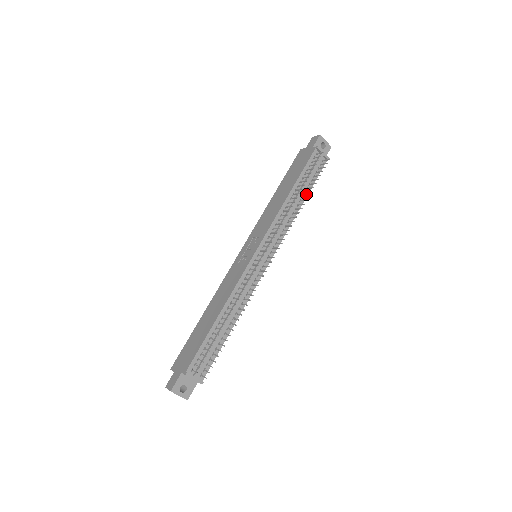
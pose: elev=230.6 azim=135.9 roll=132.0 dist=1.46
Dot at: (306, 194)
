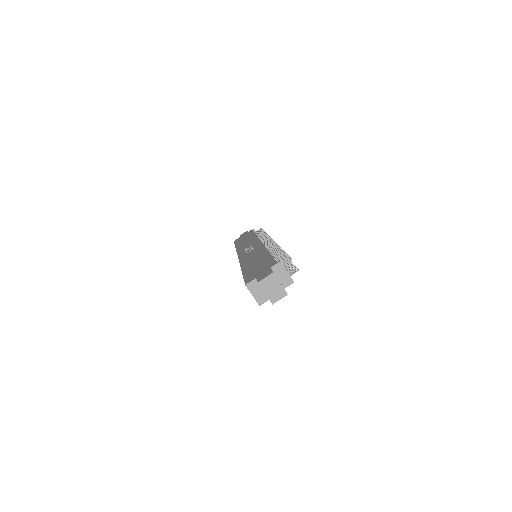
Dot at: occluded
